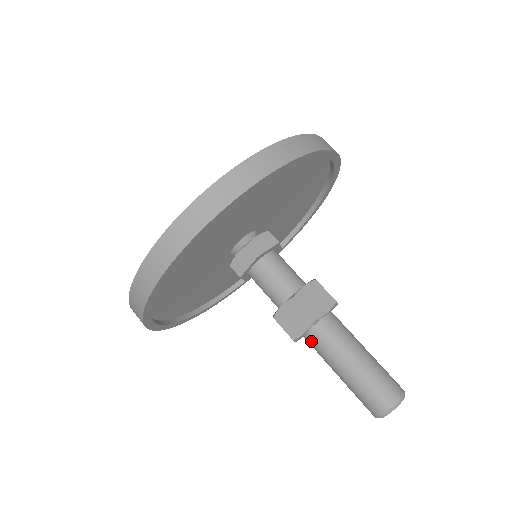
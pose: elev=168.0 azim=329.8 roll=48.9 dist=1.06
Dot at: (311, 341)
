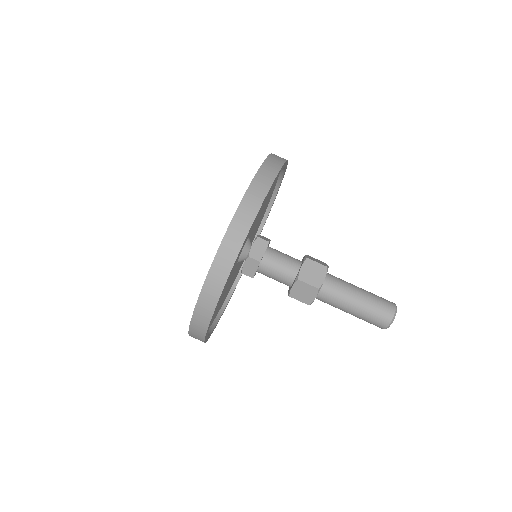
Dot at: (327, 290)
